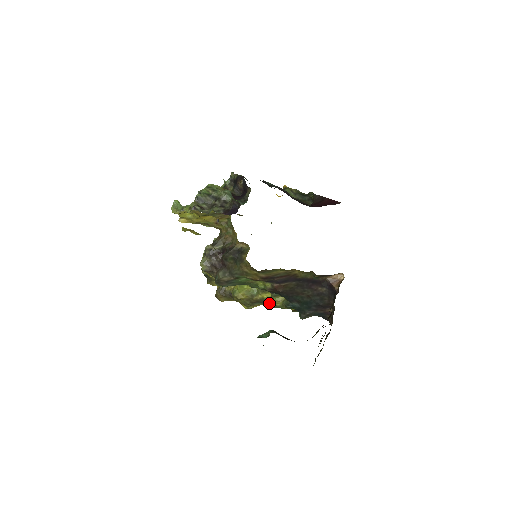
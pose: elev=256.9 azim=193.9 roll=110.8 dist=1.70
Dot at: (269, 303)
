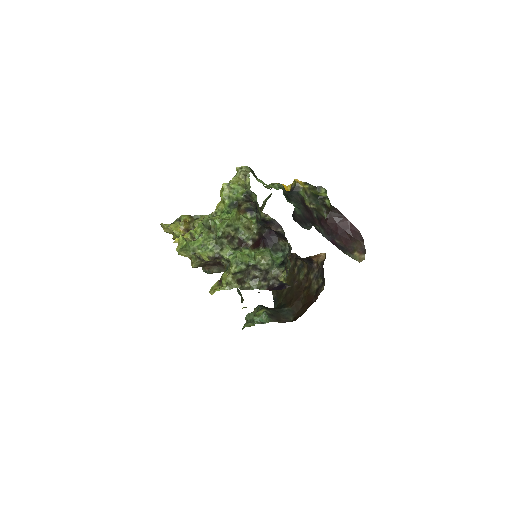
Dot at: occluded
